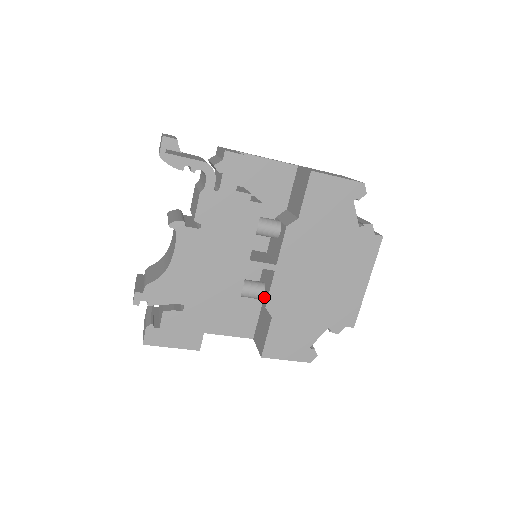
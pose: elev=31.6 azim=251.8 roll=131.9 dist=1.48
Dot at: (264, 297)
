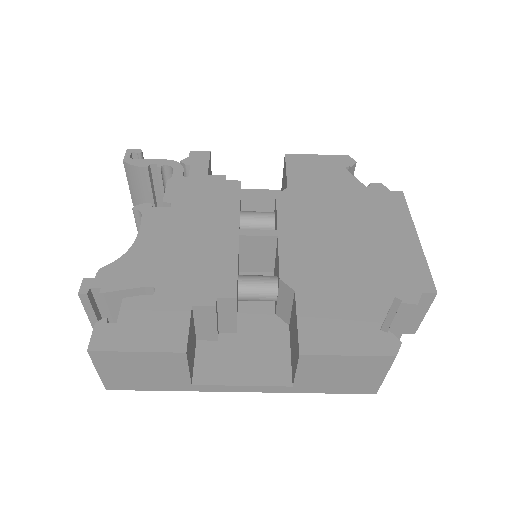
Dot at: (277, 281)
